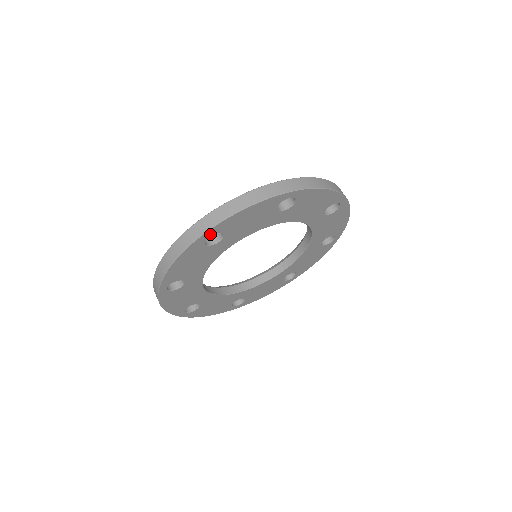
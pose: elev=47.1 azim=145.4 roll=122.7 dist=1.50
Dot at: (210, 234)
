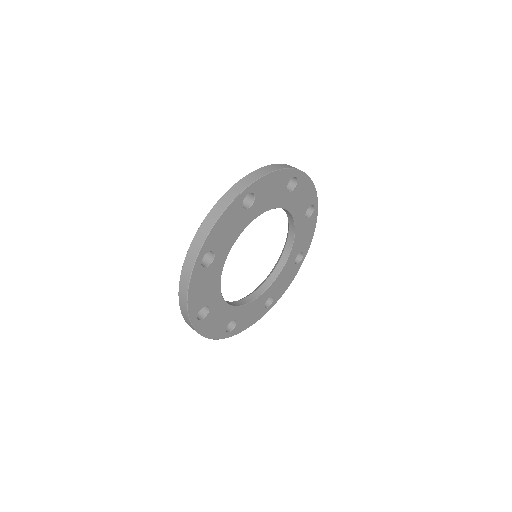
Dot at: (195, 318)
